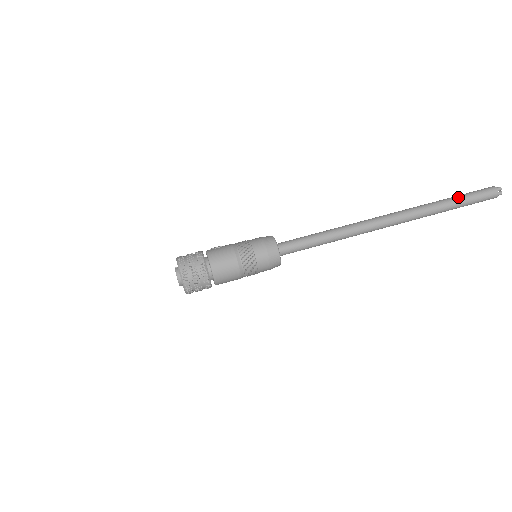
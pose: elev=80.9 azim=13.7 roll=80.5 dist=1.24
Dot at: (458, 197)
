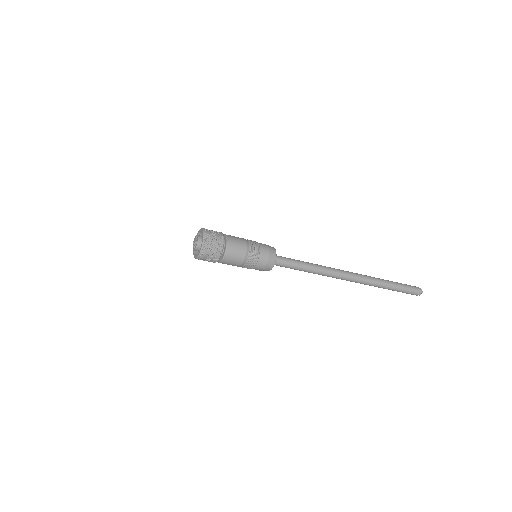
Dot at: (394, 282)
